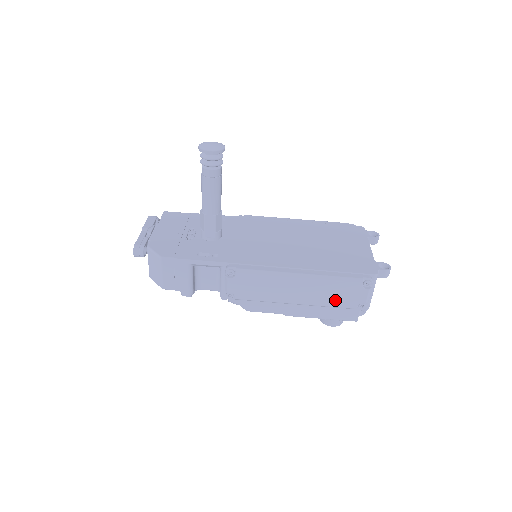
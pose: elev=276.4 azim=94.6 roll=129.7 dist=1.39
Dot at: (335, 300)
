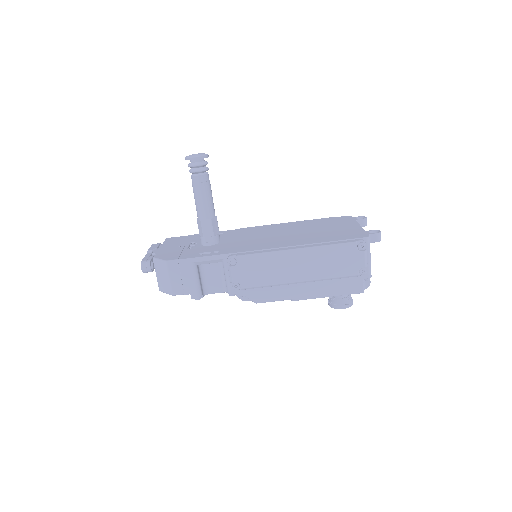
Dot at: (335, 269)
